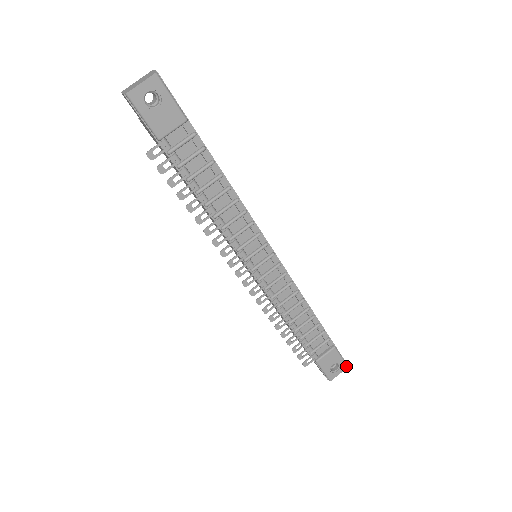
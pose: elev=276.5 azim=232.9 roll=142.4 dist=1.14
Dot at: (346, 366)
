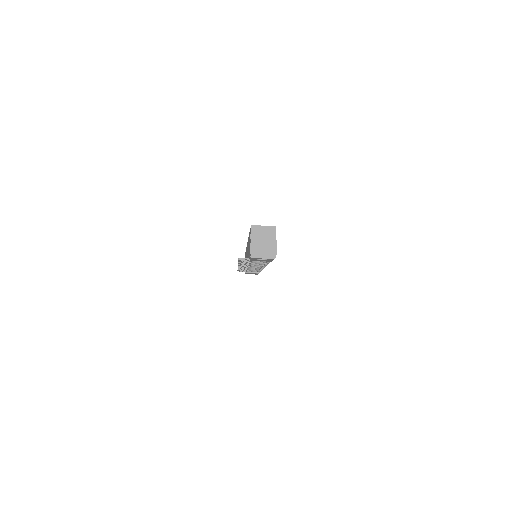
Dot at: occluded
